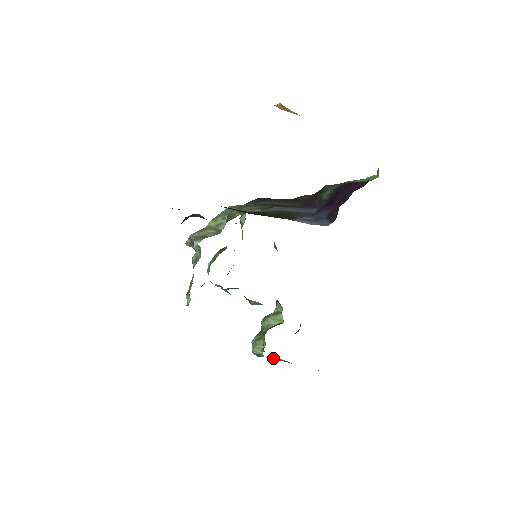
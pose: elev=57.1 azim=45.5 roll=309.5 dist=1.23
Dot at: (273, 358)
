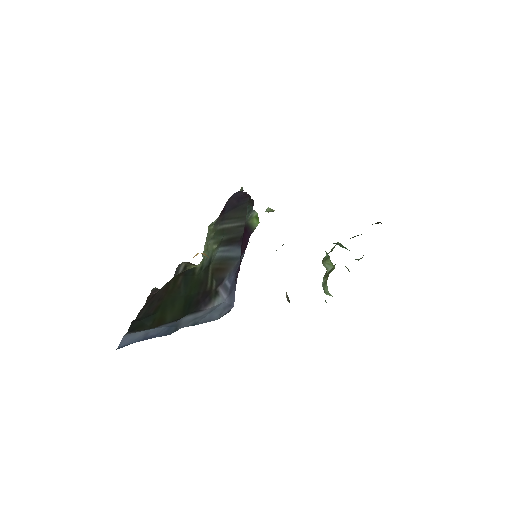
Dot at: occluded
